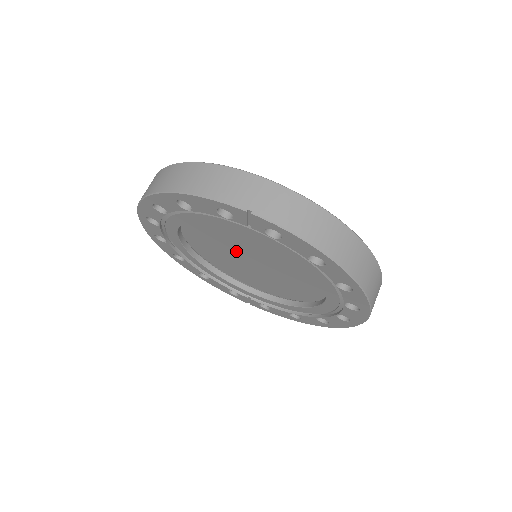
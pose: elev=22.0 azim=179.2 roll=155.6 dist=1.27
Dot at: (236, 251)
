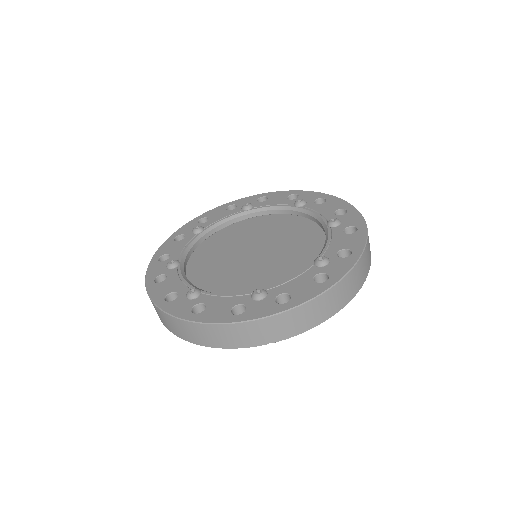
Dot at: occluded
